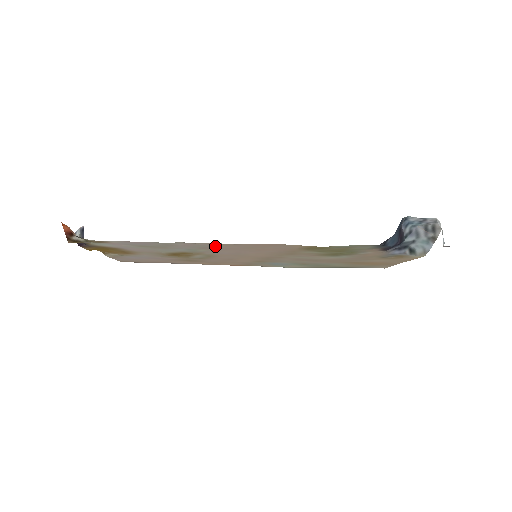
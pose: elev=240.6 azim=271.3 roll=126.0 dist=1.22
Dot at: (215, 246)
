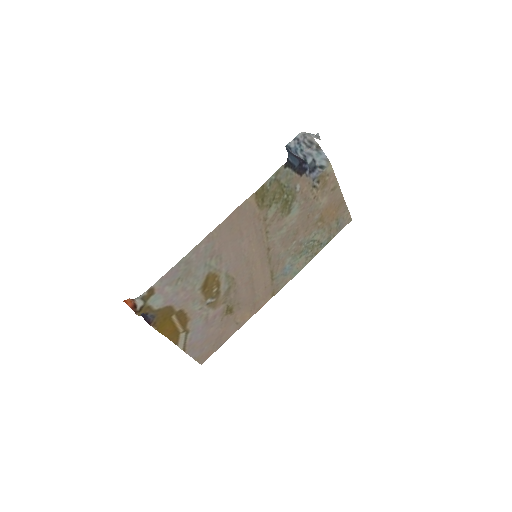
Dot at: (214, 246)
